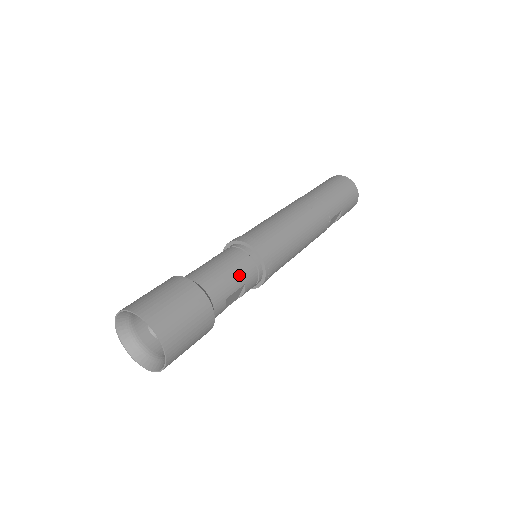
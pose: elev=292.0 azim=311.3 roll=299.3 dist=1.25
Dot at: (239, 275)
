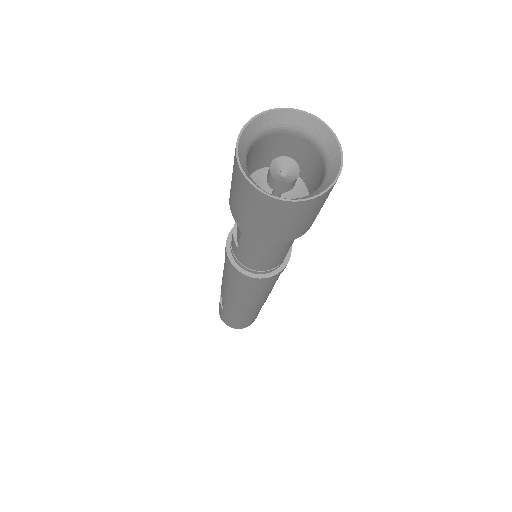
Dot at: occluded
